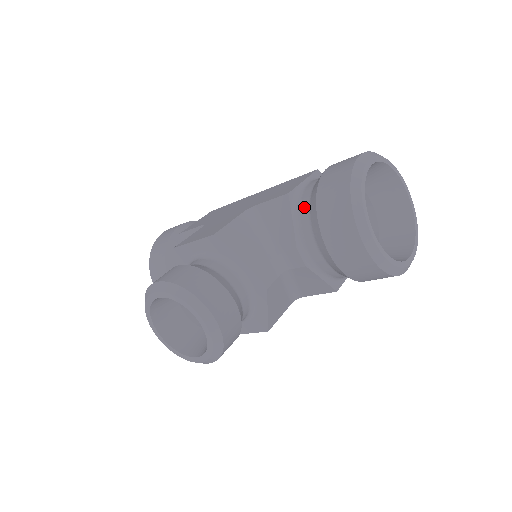
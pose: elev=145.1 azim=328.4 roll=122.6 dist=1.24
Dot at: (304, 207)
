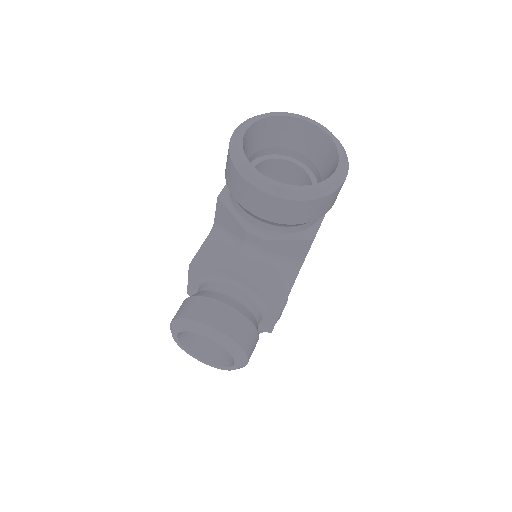
Dot at: (232, 198)
